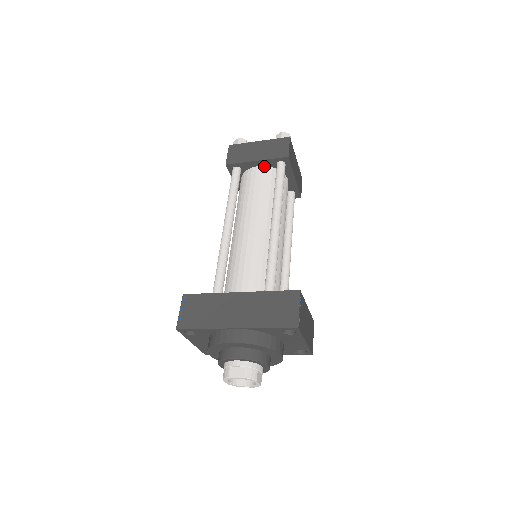
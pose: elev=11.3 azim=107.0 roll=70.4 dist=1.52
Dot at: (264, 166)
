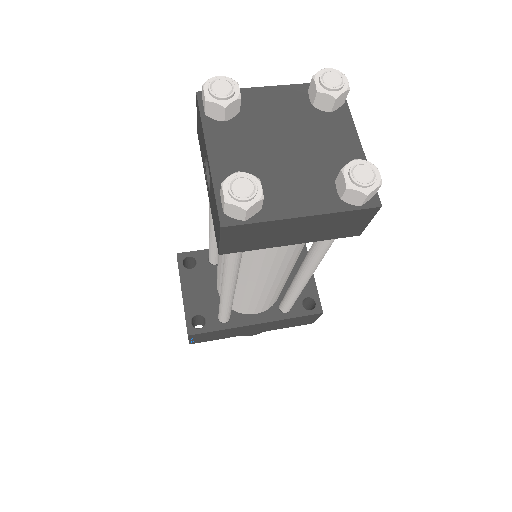
Dot at: occluded
